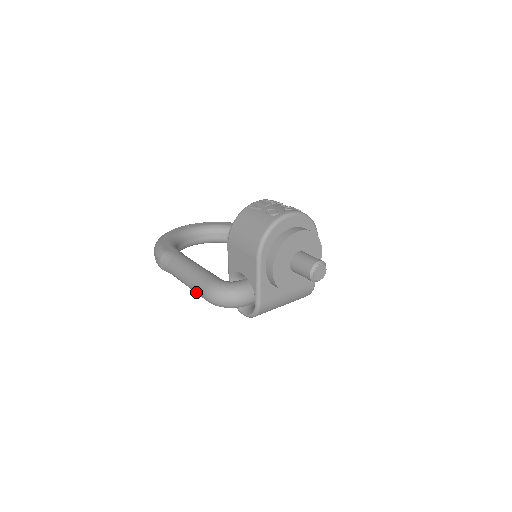
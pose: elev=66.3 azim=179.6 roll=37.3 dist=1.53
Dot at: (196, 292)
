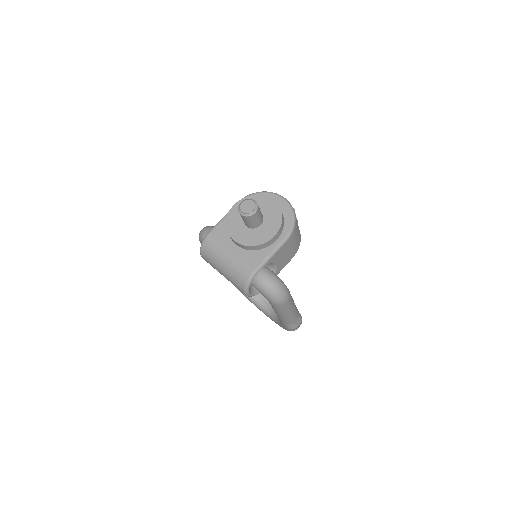
Dot at: occluded
